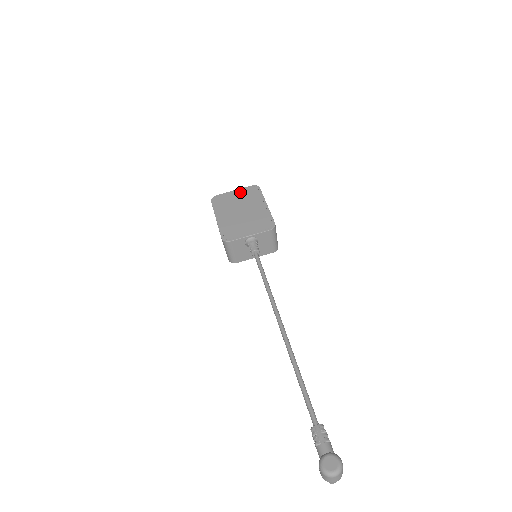
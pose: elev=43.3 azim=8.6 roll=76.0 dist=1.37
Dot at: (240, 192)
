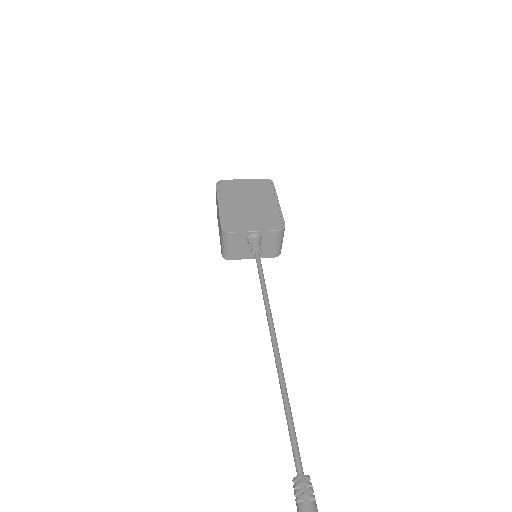
Dot at: (251, 182)
